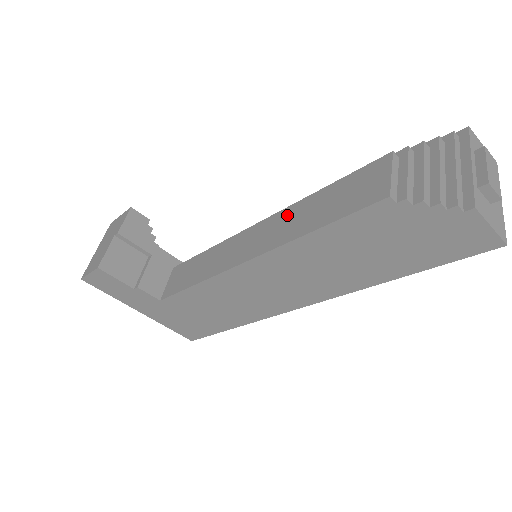
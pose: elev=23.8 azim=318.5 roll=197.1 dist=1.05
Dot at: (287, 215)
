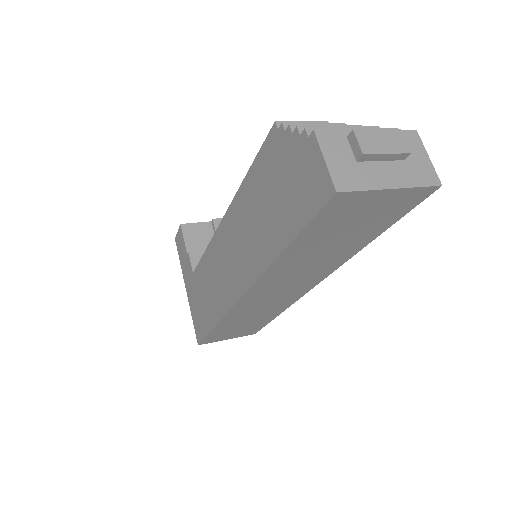
Dot at: occluded
